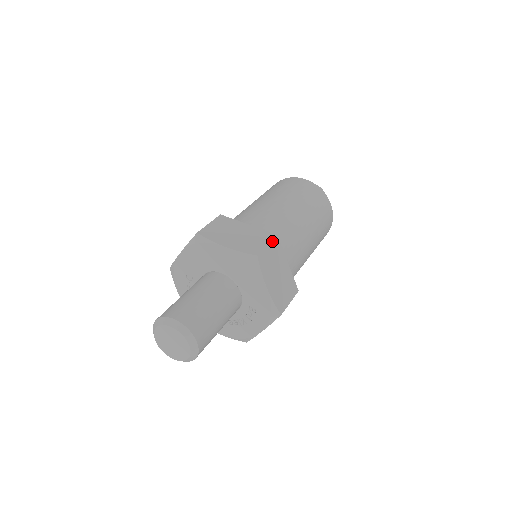
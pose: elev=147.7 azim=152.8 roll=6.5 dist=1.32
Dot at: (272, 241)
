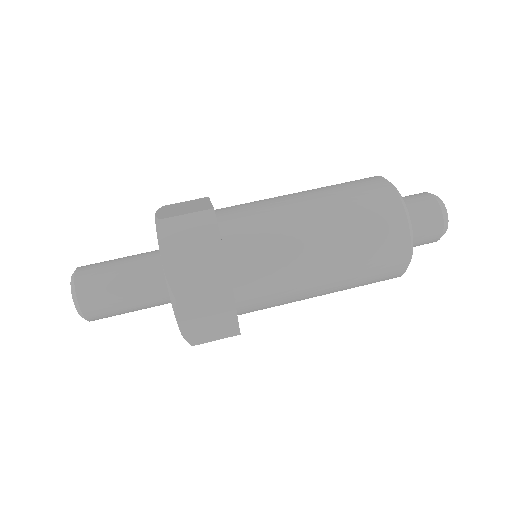
Dot at: (217, 291)
